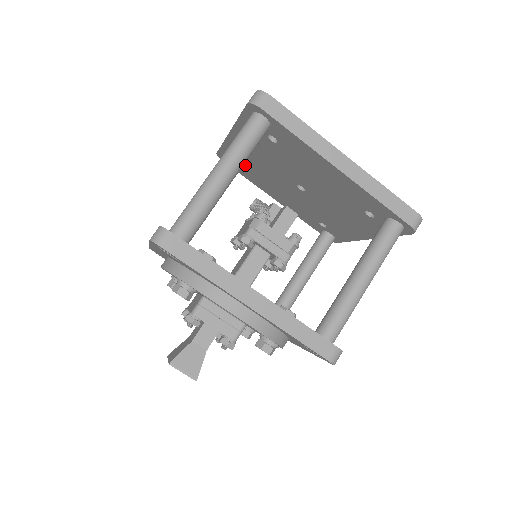
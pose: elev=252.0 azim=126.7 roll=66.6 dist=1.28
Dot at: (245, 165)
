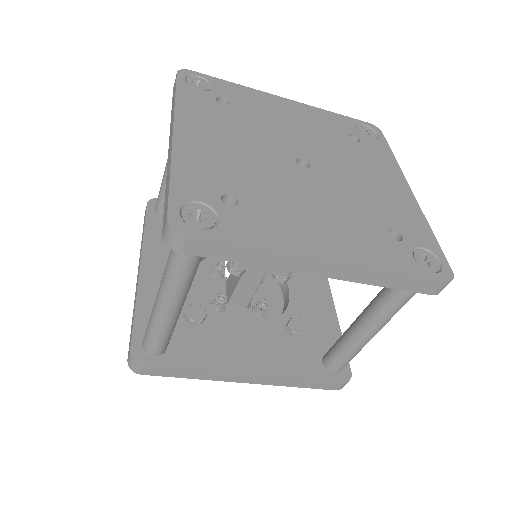
Dot at: occluded
